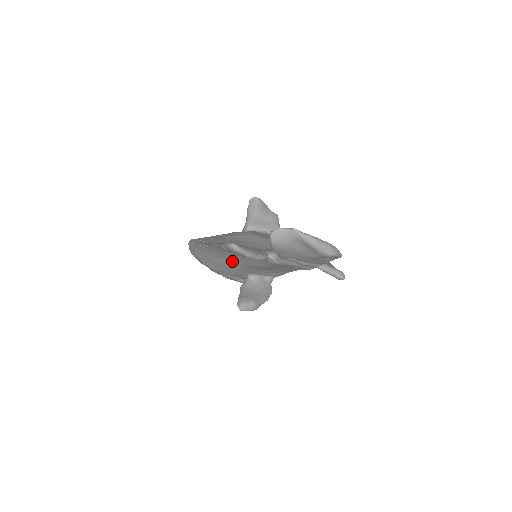
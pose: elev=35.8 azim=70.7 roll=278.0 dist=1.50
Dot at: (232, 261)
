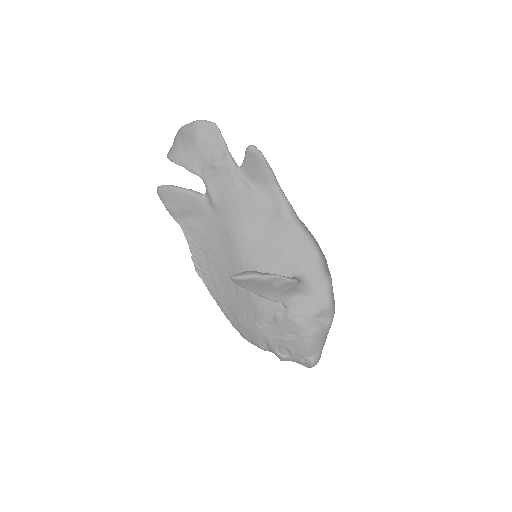
Dot at: (234, 271)
